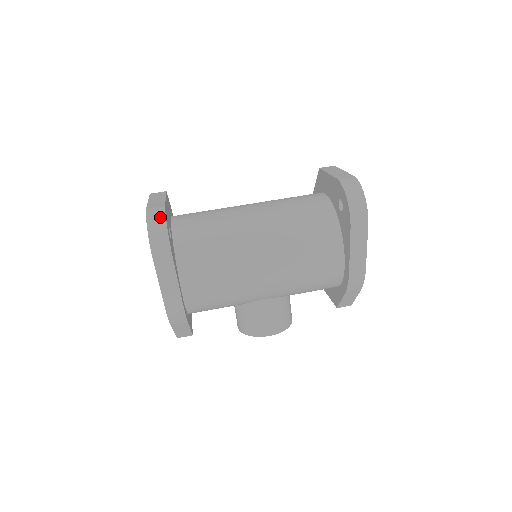
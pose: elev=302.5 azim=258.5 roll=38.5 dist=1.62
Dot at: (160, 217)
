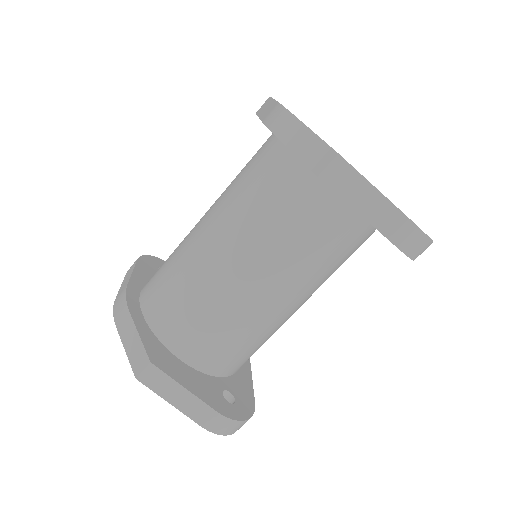
Dot at: (232, 425)
